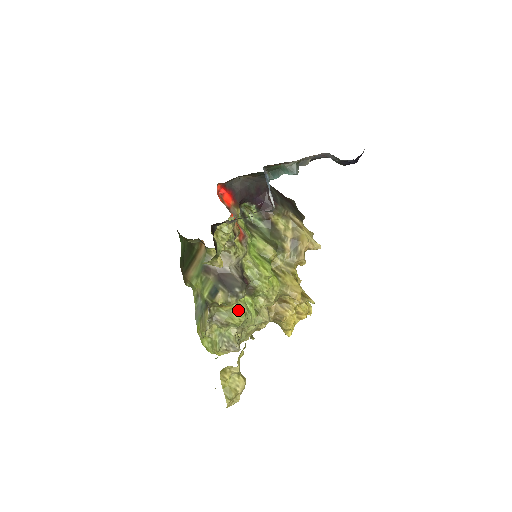
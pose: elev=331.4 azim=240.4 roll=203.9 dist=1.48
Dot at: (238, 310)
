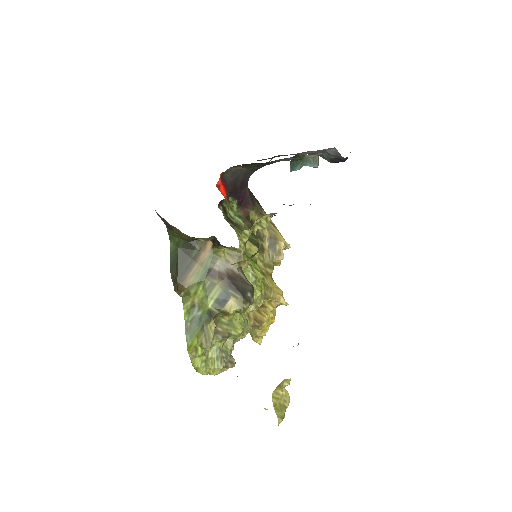
Dot at: (239, 318)
